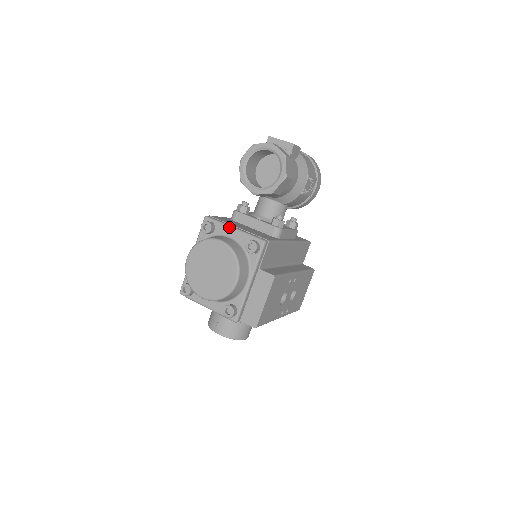
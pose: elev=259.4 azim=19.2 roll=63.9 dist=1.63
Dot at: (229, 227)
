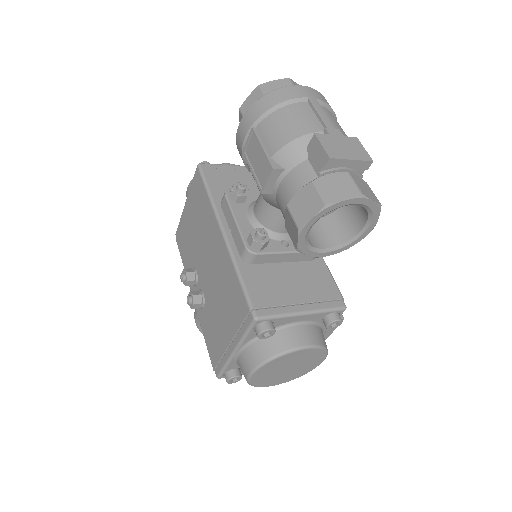
Dot at: (297, 316)
